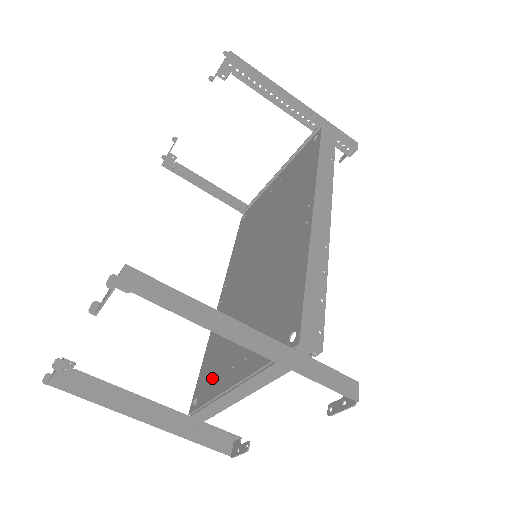
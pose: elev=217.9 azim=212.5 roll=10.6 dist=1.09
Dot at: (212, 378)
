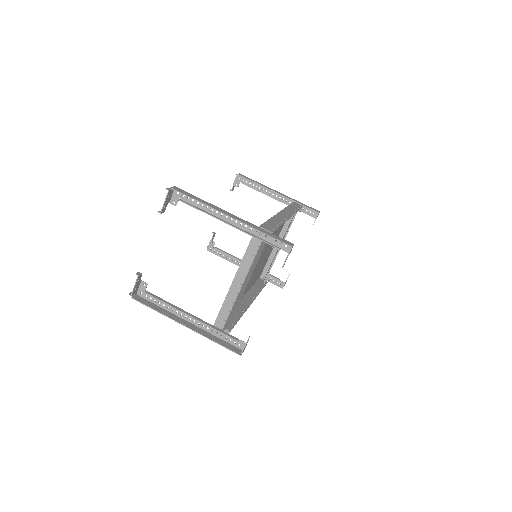
Dot at: occluded
